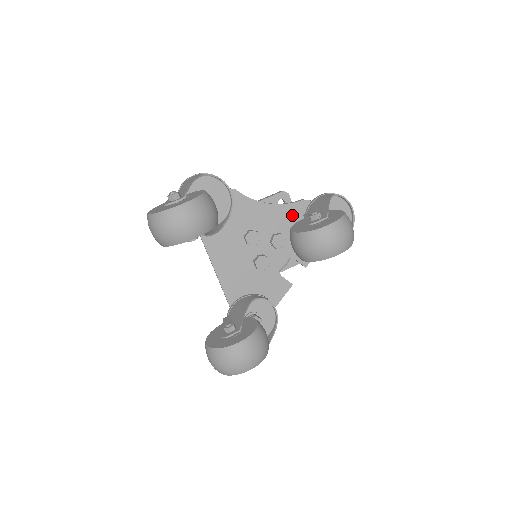
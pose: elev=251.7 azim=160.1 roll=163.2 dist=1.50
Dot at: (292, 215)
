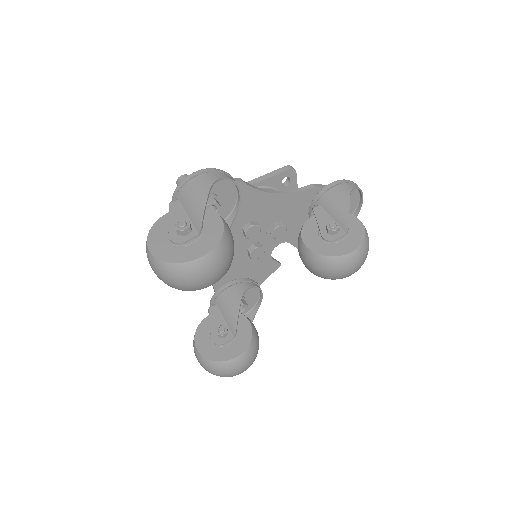
Dot at: (298, 203)
